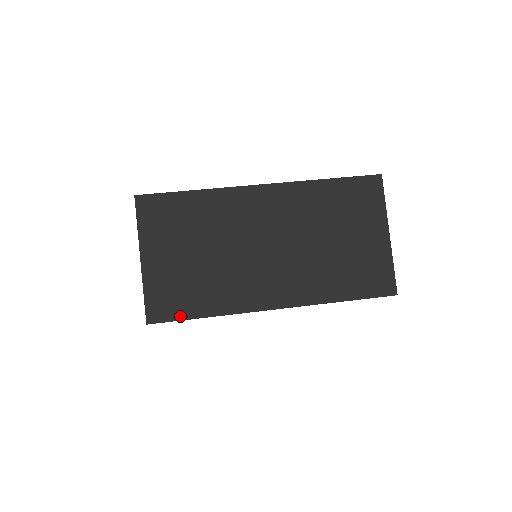
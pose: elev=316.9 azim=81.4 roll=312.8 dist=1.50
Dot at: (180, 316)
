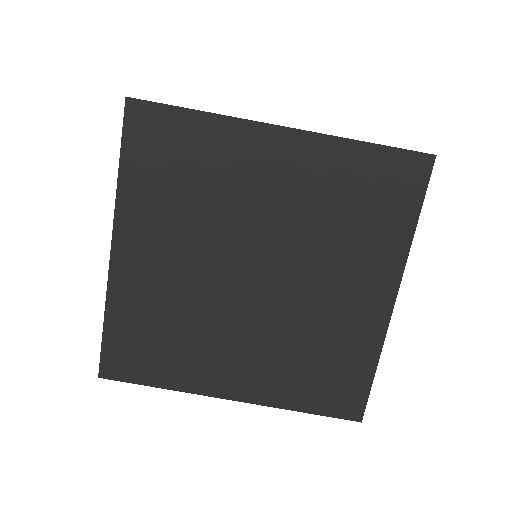
Dot at: occluded
